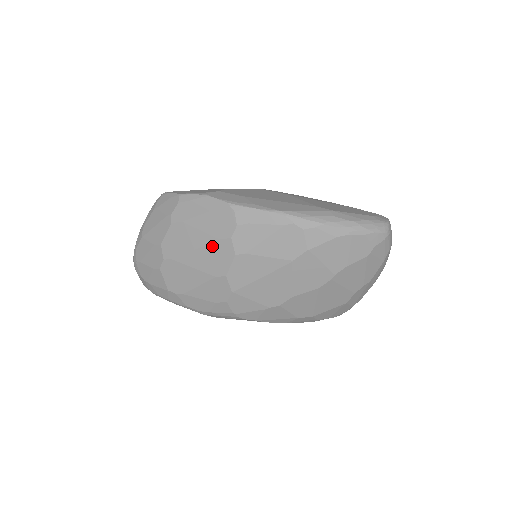
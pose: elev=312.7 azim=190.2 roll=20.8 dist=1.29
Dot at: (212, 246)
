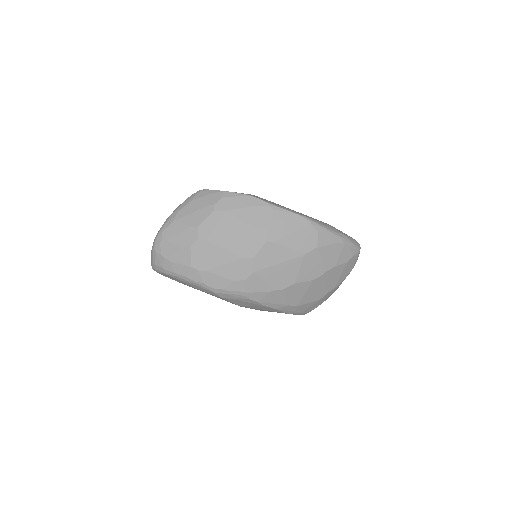
Dot at: (248, 233)
